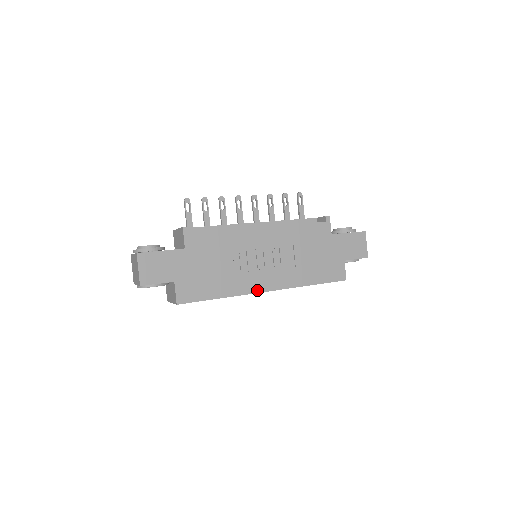
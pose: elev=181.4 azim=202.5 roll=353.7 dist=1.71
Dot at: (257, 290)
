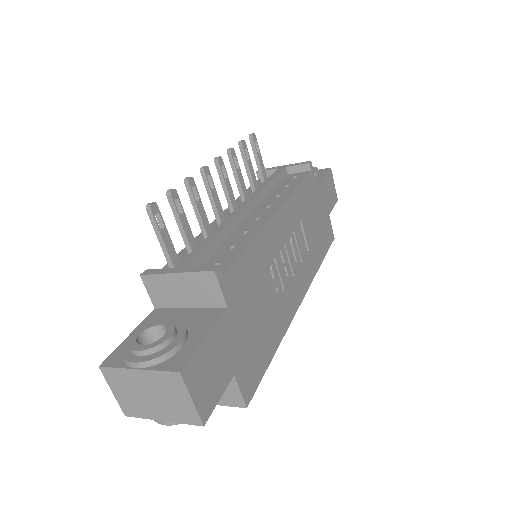
Dot at: (295, 309)
